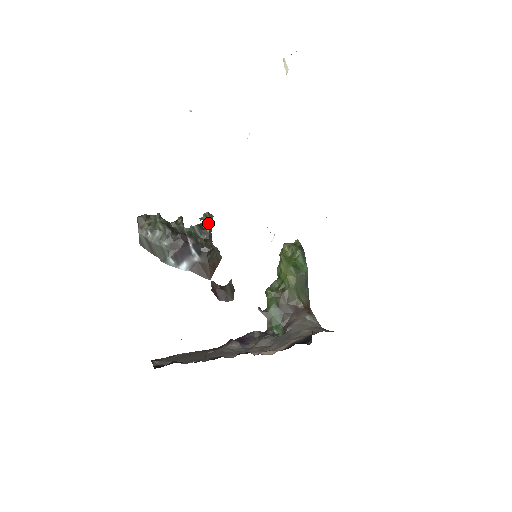
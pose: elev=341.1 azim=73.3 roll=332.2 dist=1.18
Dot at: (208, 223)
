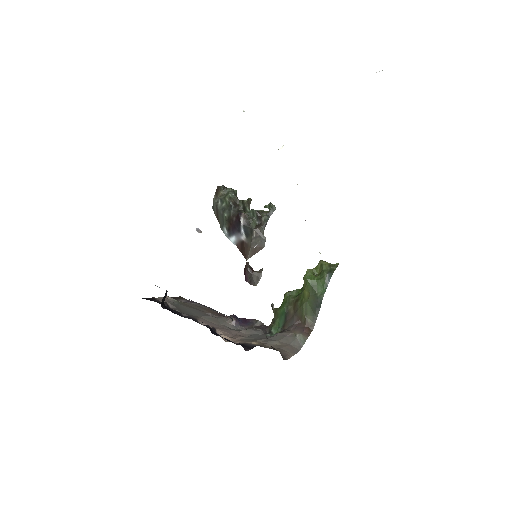
Dot at: (268, 212)
